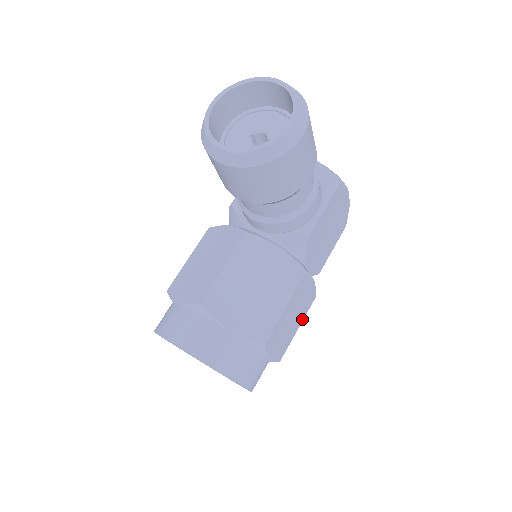
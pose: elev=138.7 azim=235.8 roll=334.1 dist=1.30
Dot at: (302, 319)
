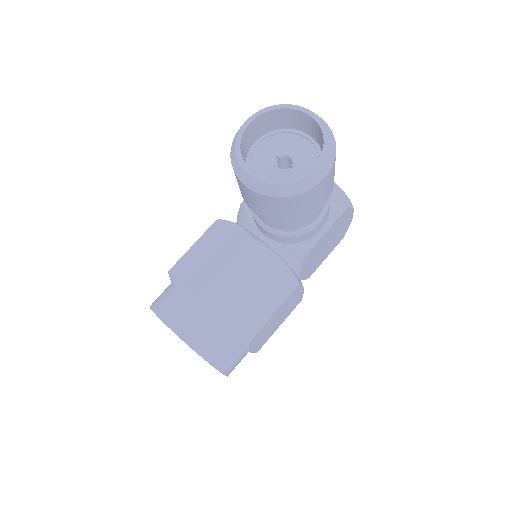
Dot at: (285, 318)
